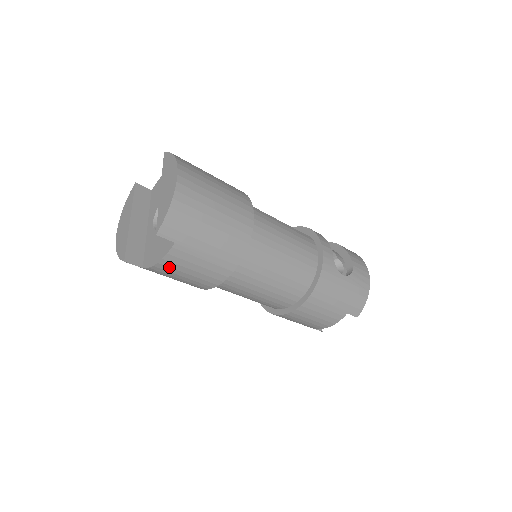
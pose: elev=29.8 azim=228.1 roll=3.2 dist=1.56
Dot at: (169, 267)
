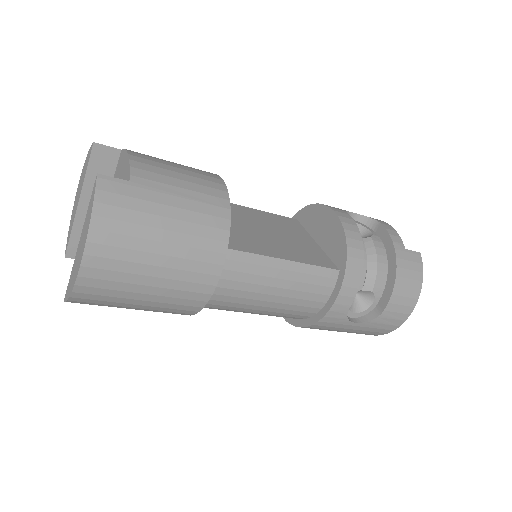
Dot at: occluded
